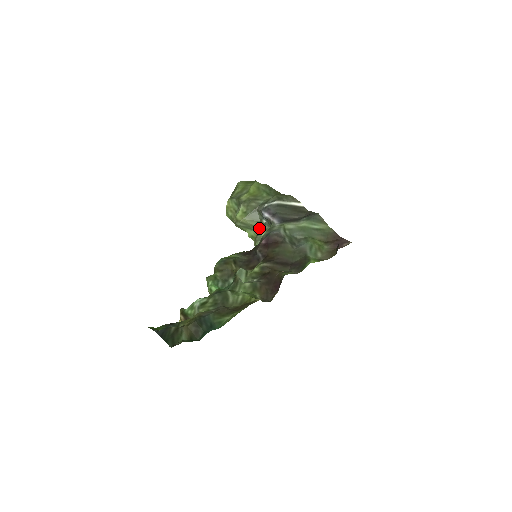
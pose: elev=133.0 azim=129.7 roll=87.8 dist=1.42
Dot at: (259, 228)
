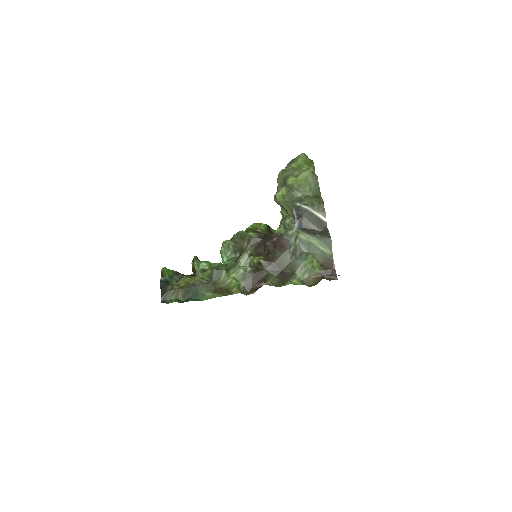
Dot at: (288, 214)
